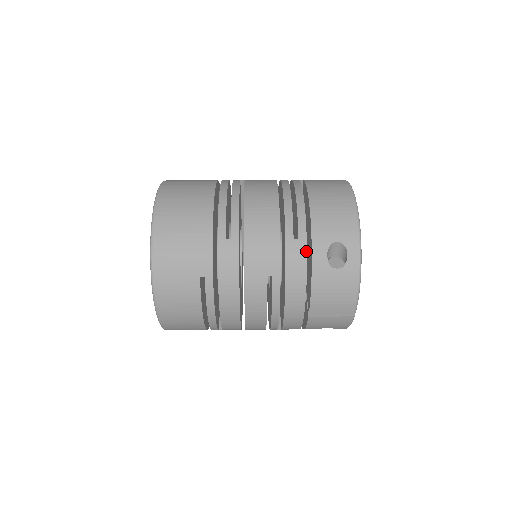
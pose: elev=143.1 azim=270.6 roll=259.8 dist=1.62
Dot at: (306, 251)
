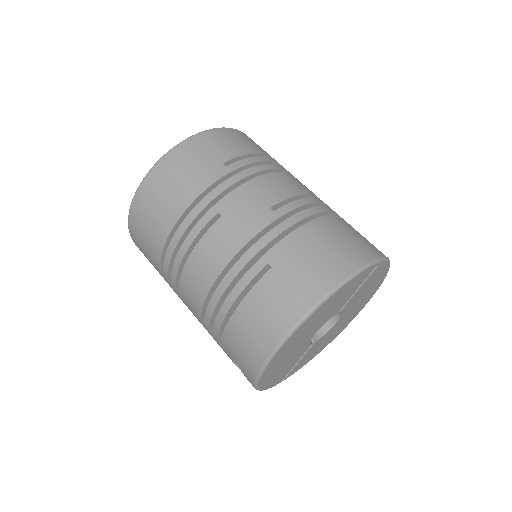
Dot at: (218, 343)
